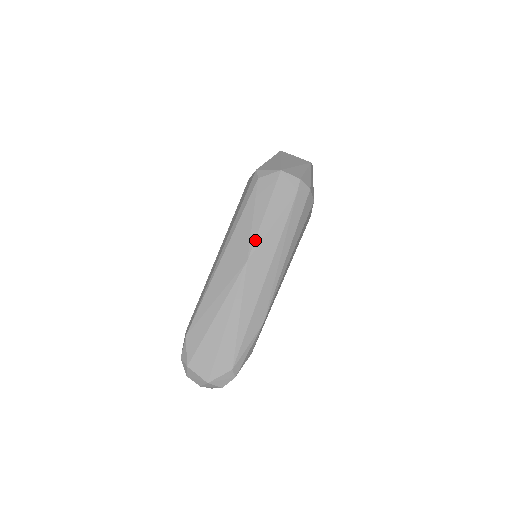
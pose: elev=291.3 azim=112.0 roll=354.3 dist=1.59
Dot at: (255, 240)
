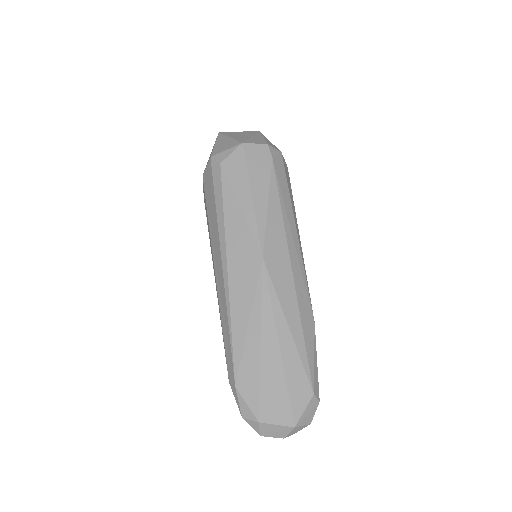
Dot at: (258, 230)
